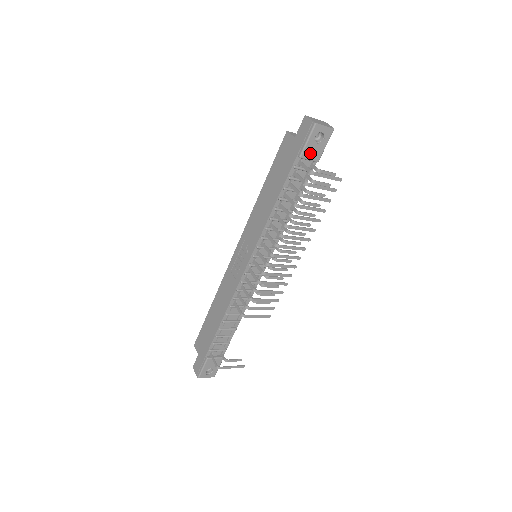
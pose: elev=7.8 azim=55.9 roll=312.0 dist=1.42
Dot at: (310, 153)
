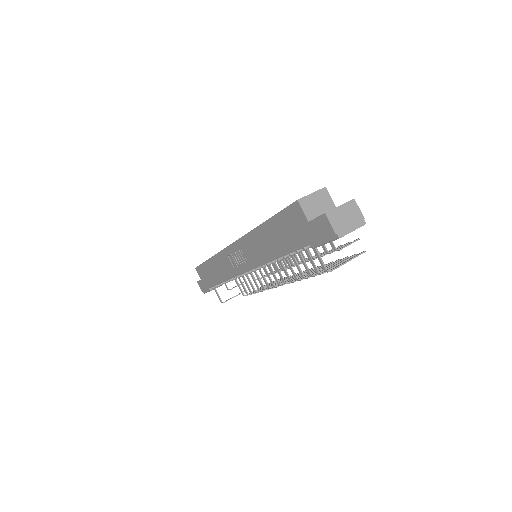
Dot at: occluded
